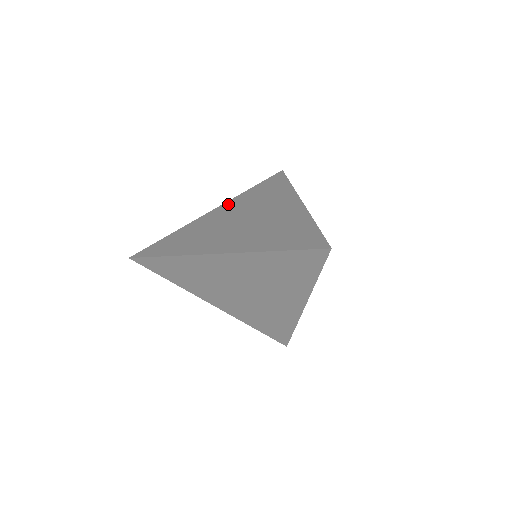
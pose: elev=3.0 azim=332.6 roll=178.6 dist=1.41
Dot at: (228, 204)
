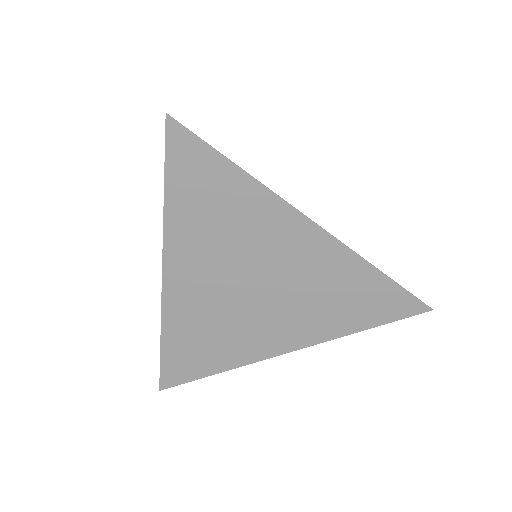
Dot at: occluded
